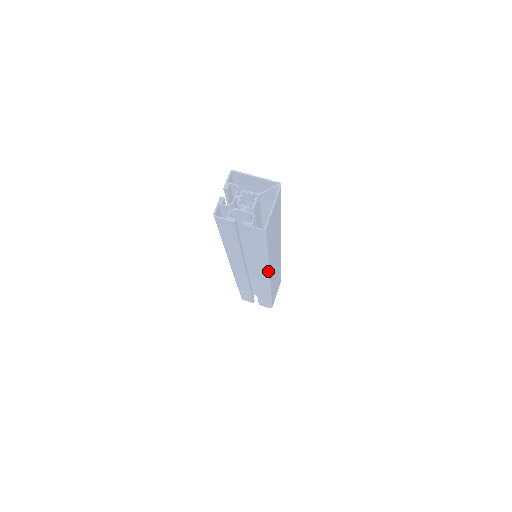
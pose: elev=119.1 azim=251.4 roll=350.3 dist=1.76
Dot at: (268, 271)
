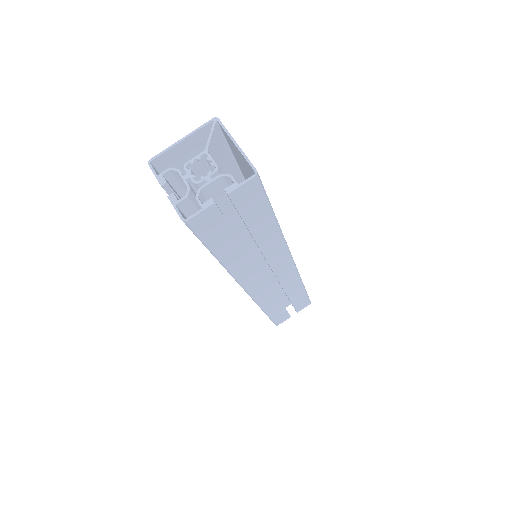
Dot at: (288, 249)
